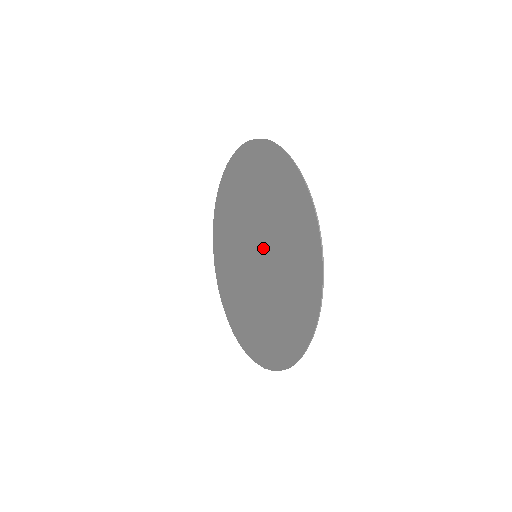
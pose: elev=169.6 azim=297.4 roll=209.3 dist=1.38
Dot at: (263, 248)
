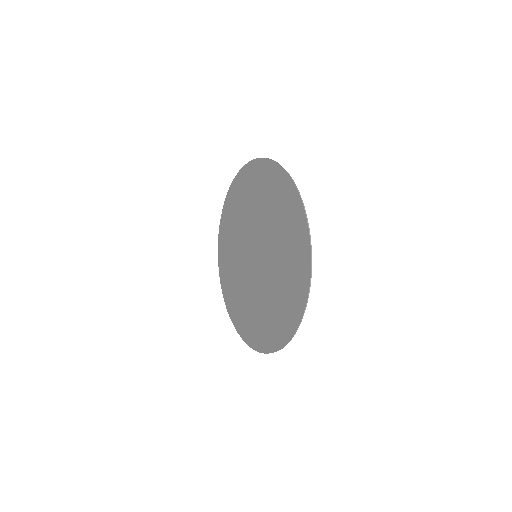
Dot at: (263, 258)
